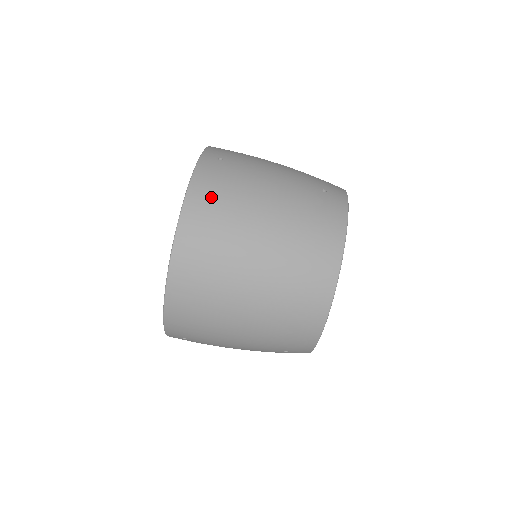
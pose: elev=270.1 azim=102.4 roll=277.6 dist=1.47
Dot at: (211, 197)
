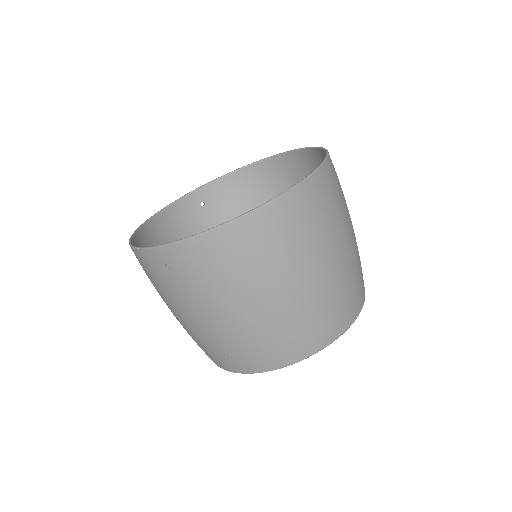
Dot at: (329, 191)
